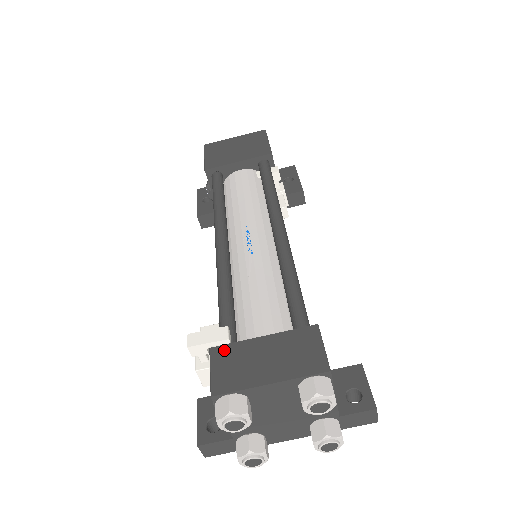
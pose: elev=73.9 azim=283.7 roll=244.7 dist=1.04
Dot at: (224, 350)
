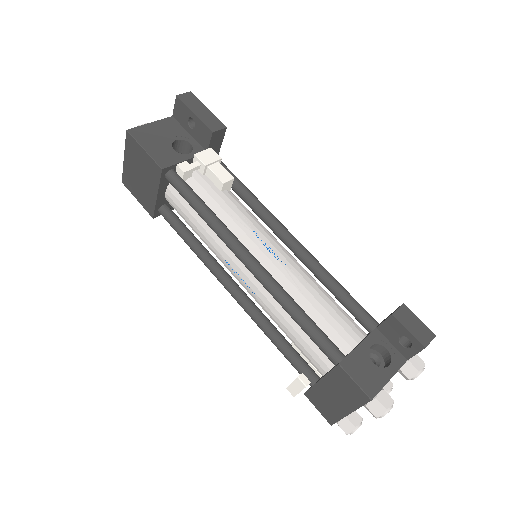
Dot at: (311, 394)
